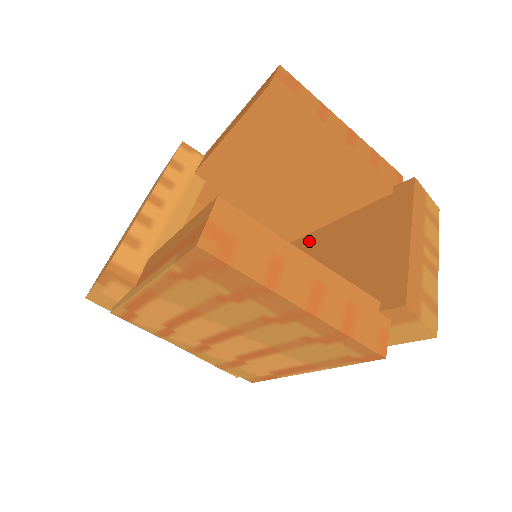
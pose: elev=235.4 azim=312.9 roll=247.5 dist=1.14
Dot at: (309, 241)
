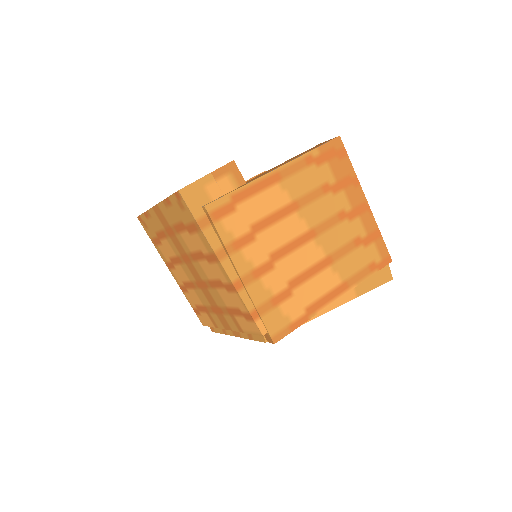
Dot at: occluded
